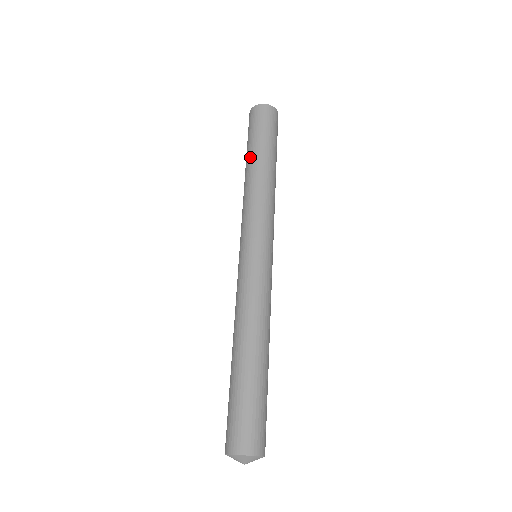
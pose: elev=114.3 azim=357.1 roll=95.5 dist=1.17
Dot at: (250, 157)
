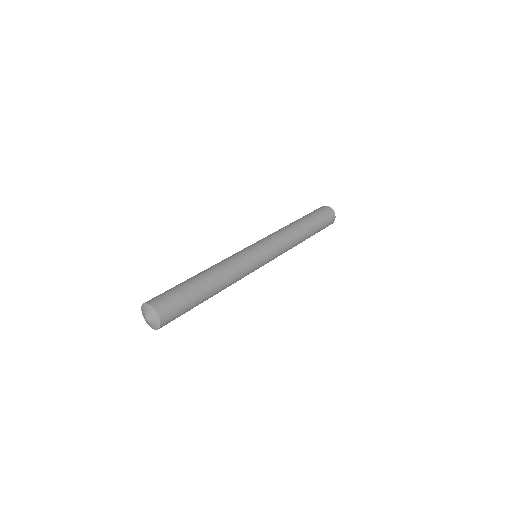
Dot at: (299, 219)
